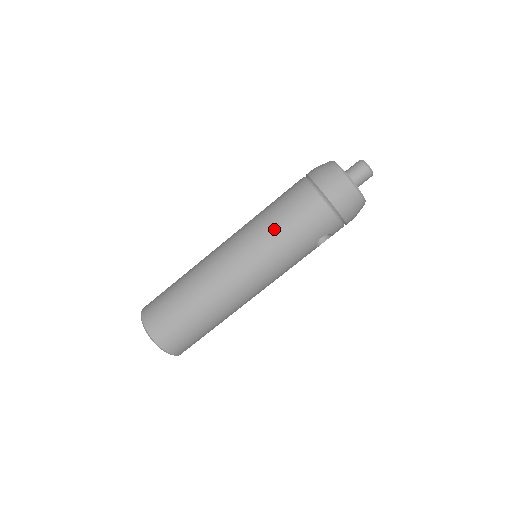
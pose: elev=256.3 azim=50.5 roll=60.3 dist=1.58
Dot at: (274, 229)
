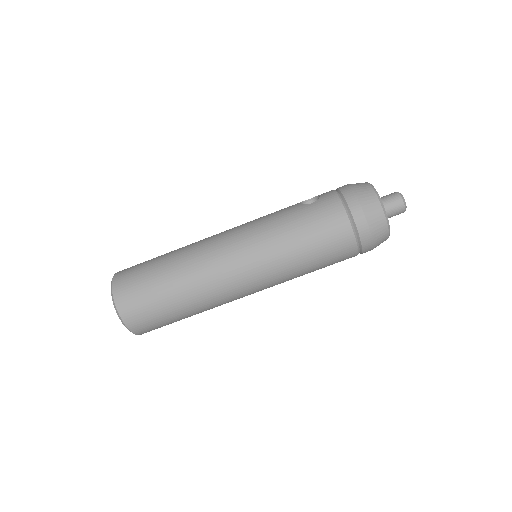
Dot at: (295, 255)
